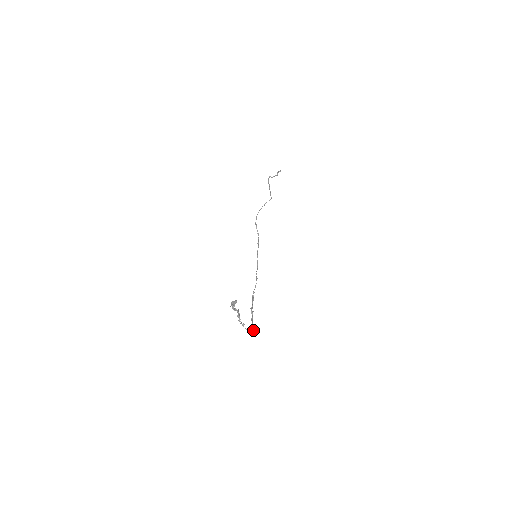
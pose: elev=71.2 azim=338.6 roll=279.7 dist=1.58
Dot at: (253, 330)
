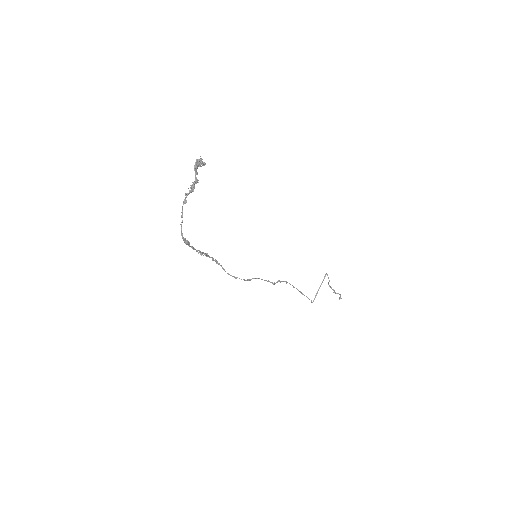
Dot at: (185, 241)
